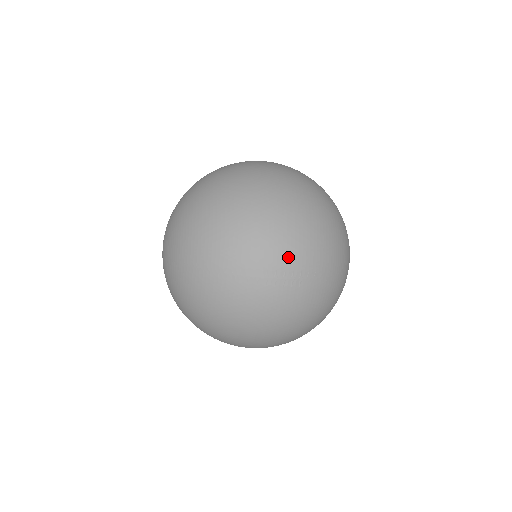
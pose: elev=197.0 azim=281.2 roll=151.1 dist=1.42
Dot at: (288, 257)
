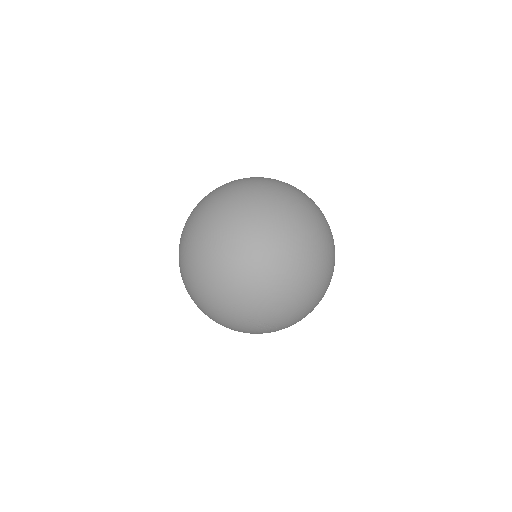
Dot at: (290, 322)
